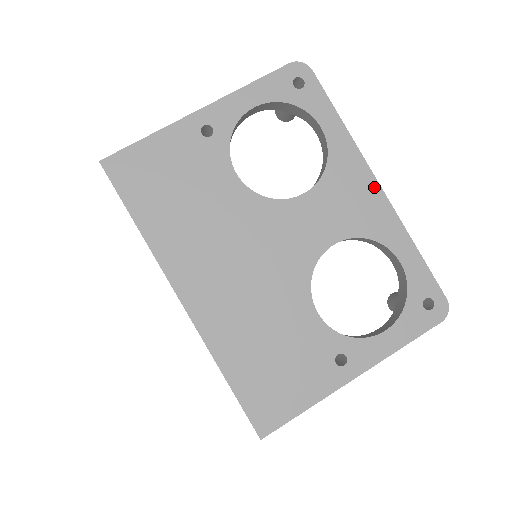
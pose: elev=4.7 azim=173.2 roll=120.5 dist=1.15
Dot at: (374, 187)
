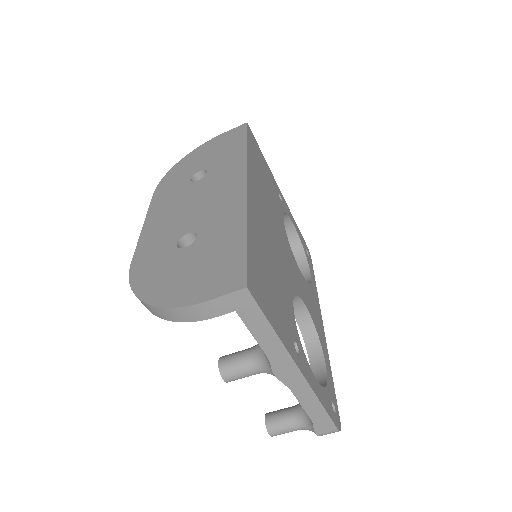
Dot at: (322, 323)
